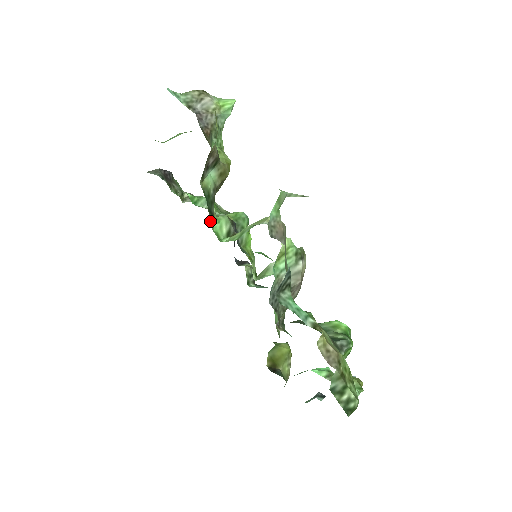
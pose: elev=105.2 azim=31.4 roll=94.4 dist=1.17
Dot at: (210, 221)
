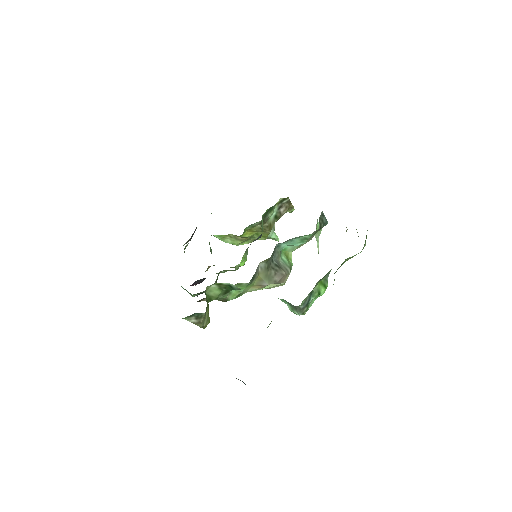
Dot at: (268, 209)
